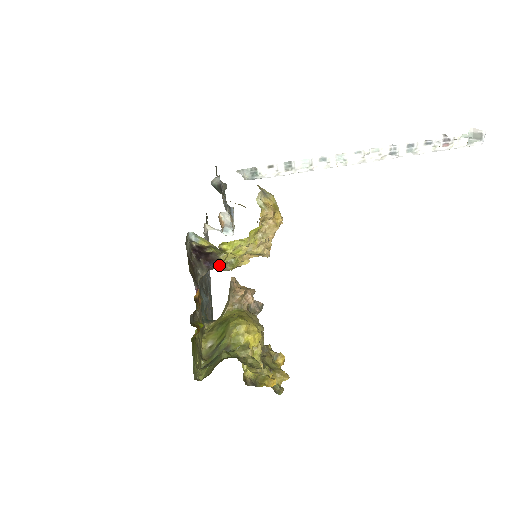
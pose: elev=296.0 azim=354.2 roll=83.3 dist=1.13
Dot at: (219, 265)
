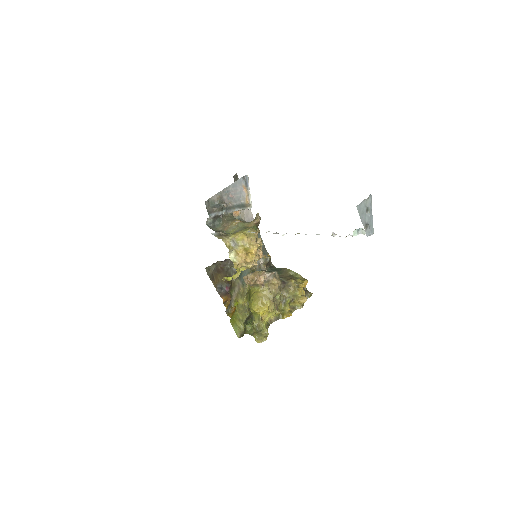
Dot at: occluded
